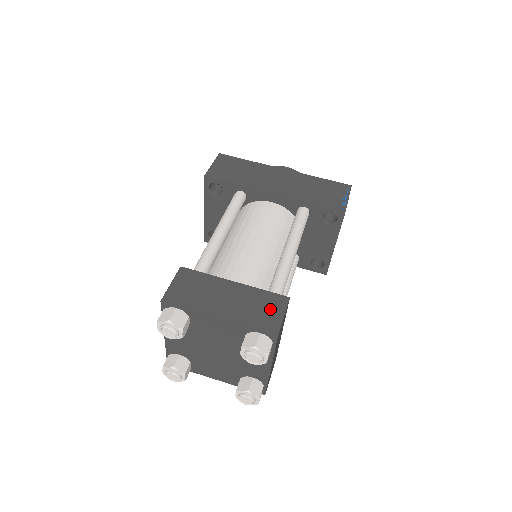
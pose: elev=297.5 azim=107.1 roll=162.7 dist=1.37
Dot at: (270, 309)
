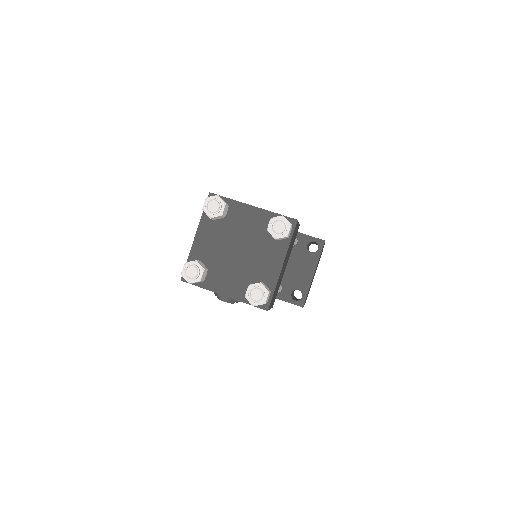
Dot at: occluded
